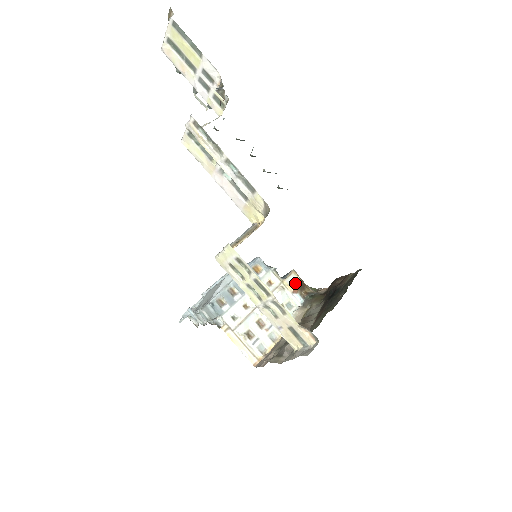
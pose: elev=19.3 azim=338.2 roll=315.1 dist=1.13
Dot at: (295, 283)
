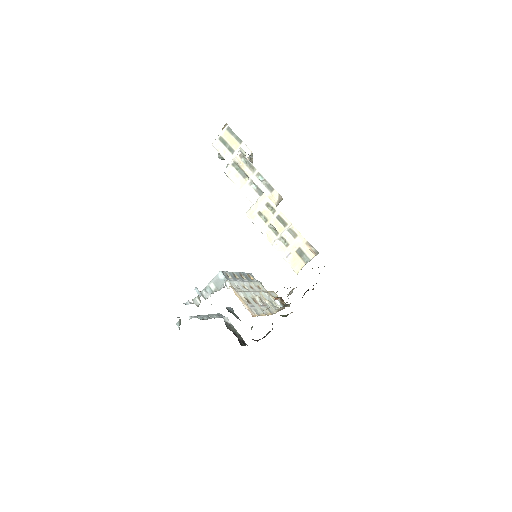
Dot at: (276, 297)
